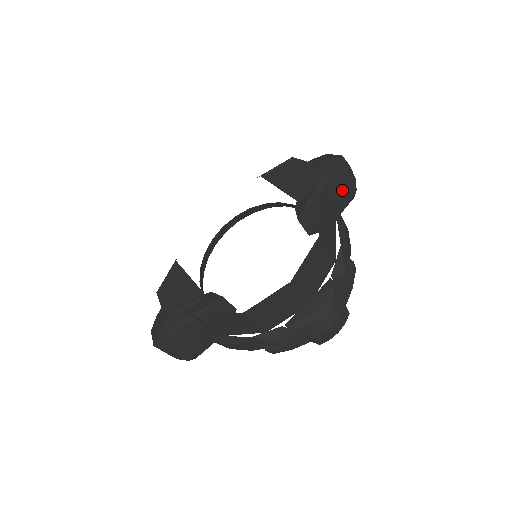
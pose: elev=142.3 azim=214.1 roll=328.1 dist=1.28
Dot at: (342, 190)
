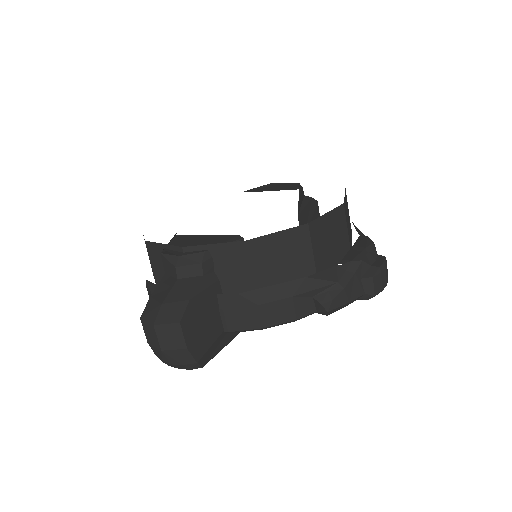
Dot at: occluded
